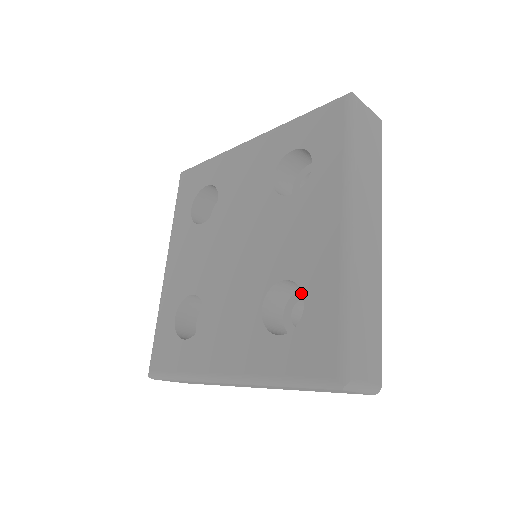
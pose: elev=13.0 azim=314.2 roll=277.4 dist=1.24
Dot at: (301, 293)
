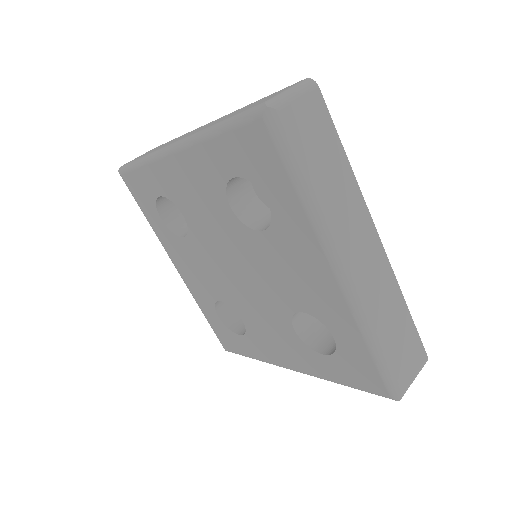
Dot at: occluded
